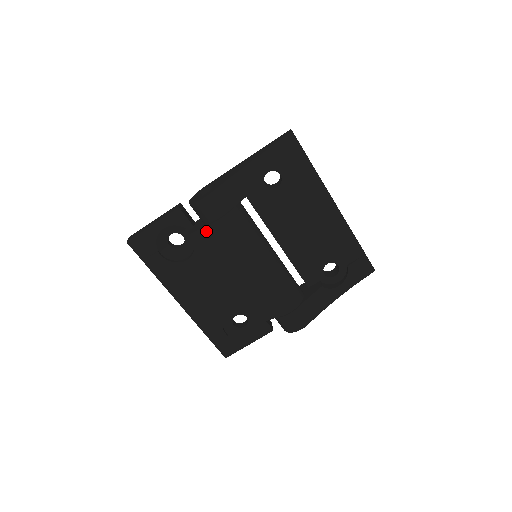
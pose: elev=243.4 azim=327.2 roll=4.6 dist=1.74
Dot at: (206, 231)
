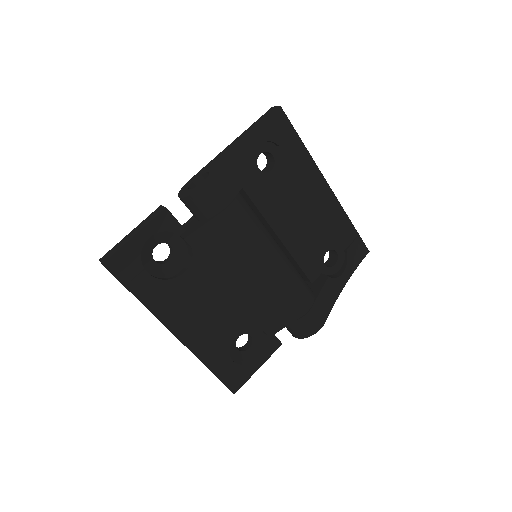
Dot at: (208, 228)
